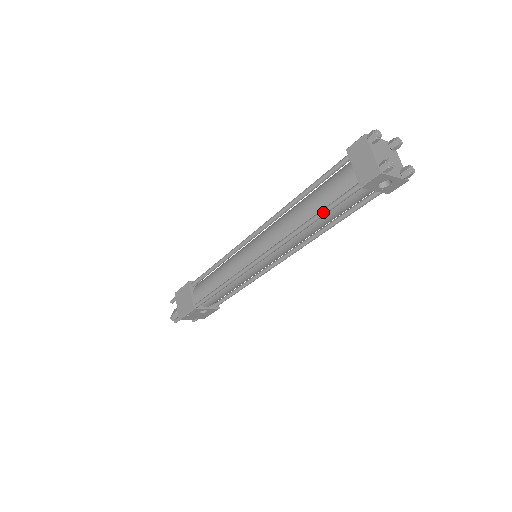
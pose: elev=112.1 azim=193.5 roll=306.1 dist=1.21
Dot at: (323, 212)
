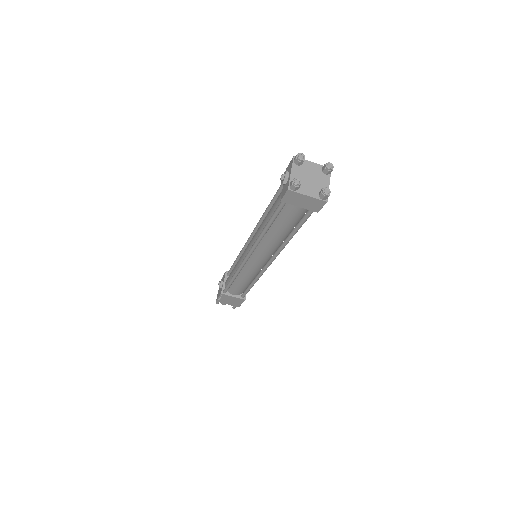
Dot at: occluded
